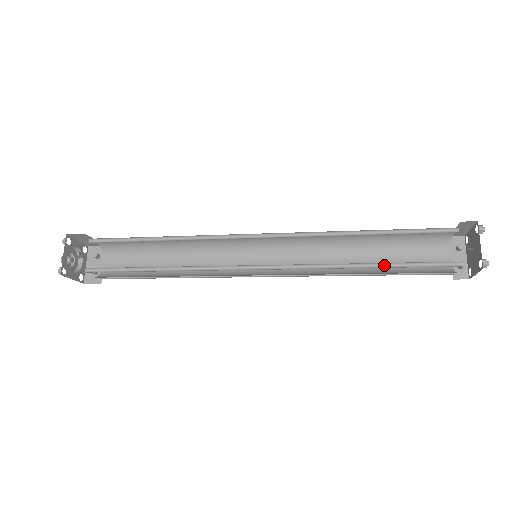
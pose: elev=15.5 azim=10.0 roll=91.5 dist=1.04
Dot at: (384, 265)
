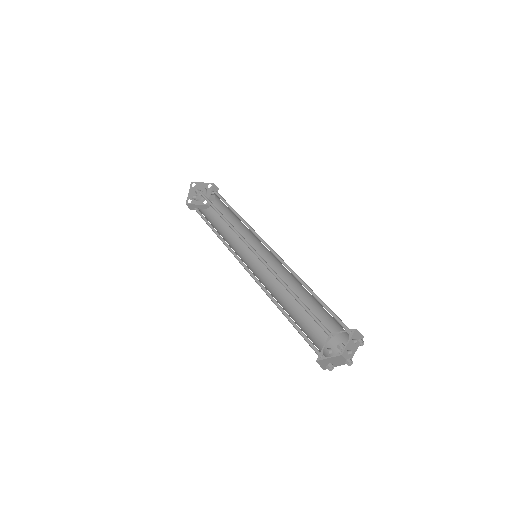
Dot at: (291, 319)
